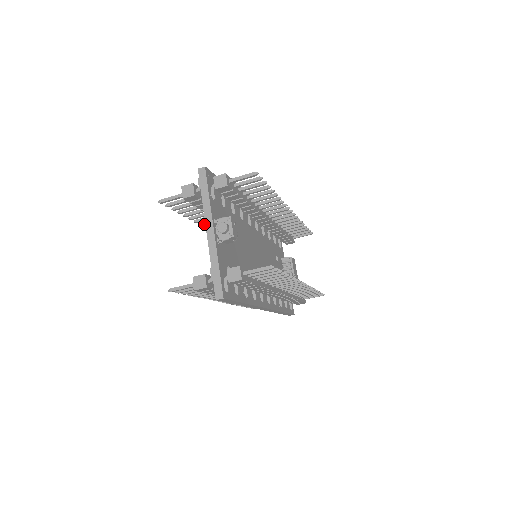
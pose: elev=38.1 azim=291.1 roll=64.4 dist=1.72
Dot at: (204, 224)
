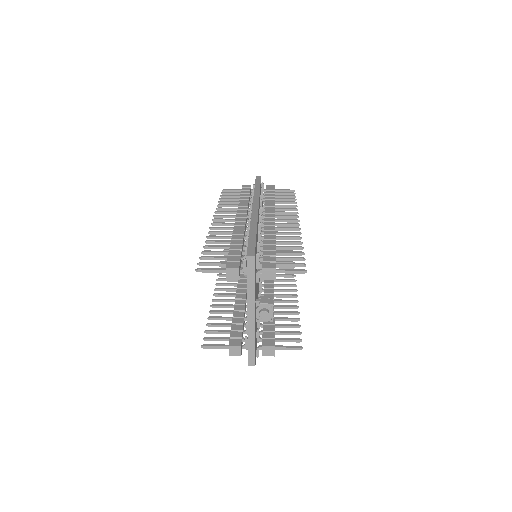
Dot at: (214, 234)
